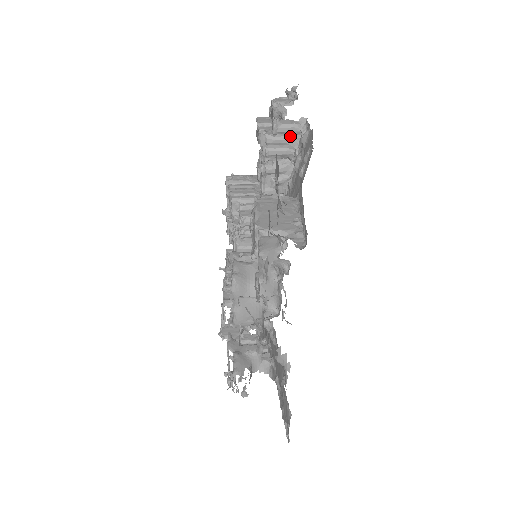
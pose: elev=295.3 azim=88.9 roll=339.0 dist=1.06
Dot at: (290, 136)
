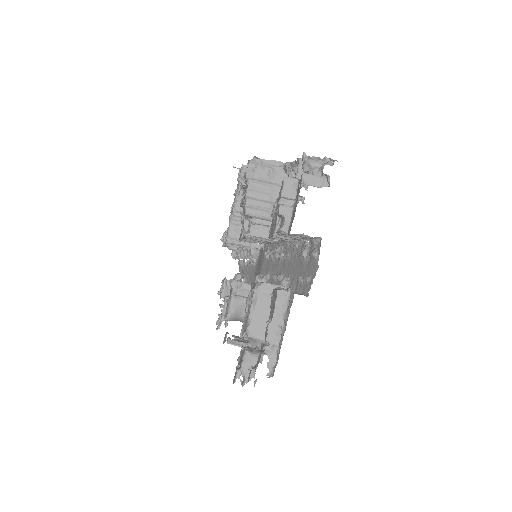
Dot at: occluded
